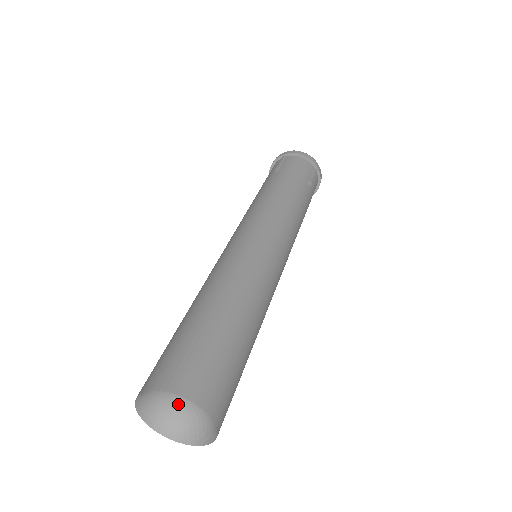
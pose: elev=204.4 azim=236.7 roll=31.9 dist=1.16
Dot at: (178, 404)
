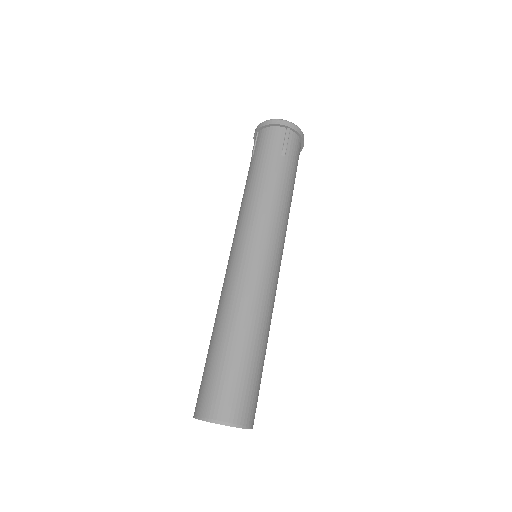
Dot at: occluded
